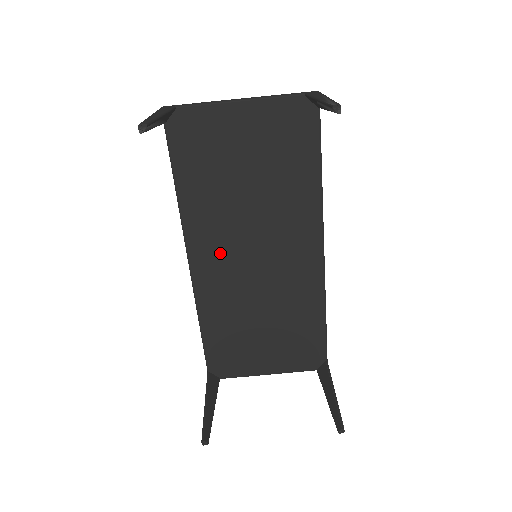
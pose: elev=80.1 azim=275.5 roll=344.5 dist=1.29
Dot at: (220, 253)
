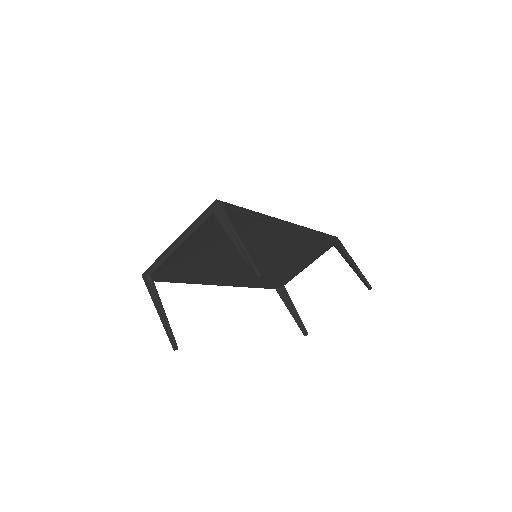
Dot at: (236, 272)
